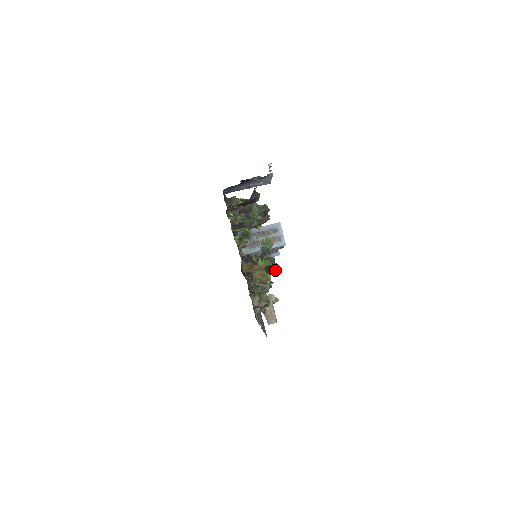
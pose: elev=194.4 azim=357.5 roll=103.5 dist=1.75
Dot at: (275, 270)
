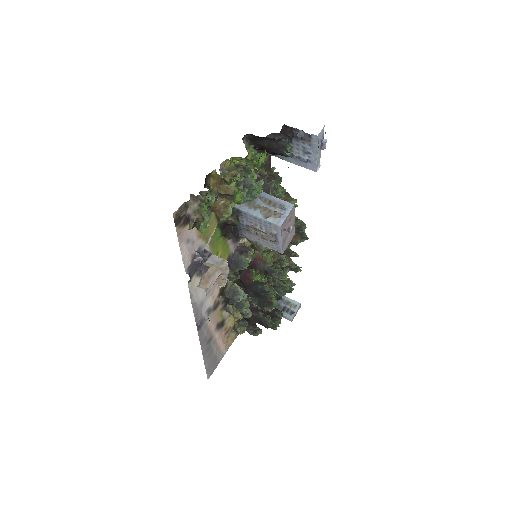
Dot at: (275, 327)
